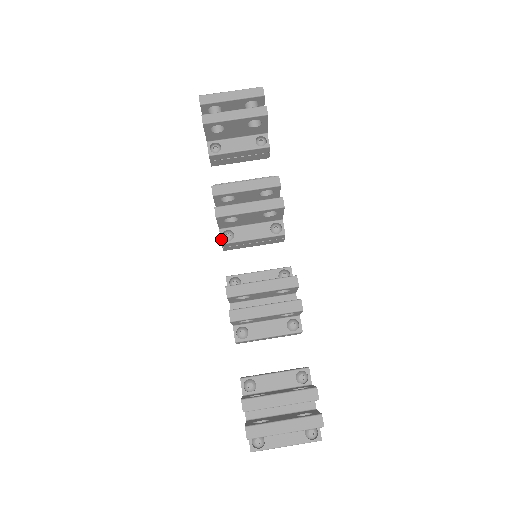
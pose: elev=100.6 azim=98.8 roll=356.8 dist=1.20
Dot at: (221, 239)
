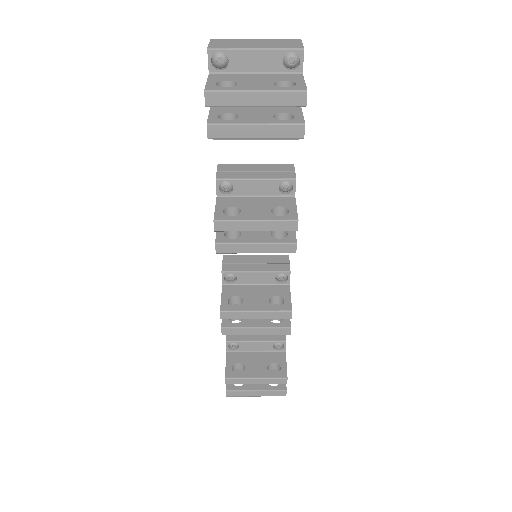
Dot at: occluded
